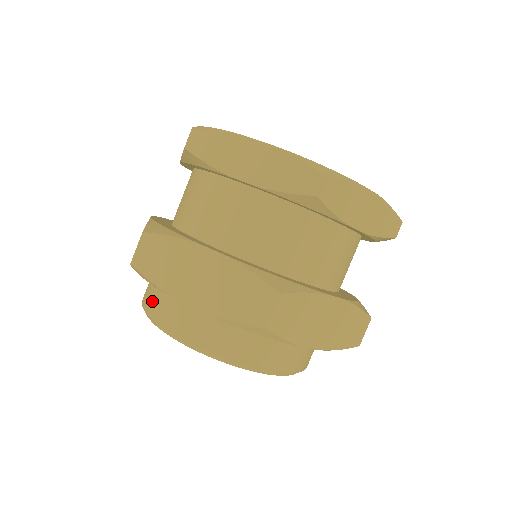
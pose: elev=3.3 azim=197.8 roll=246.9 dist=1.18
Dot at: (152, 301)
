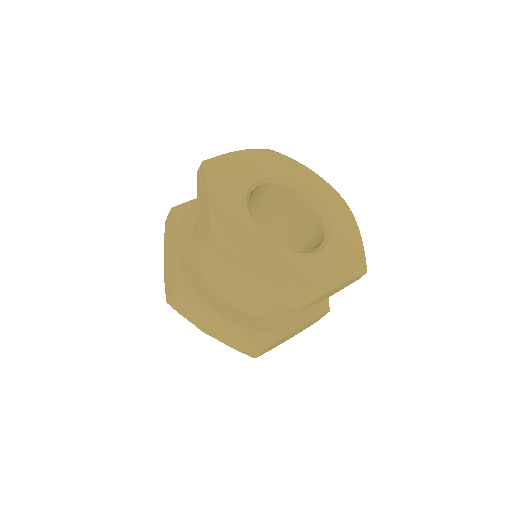
Dot at: occluded
